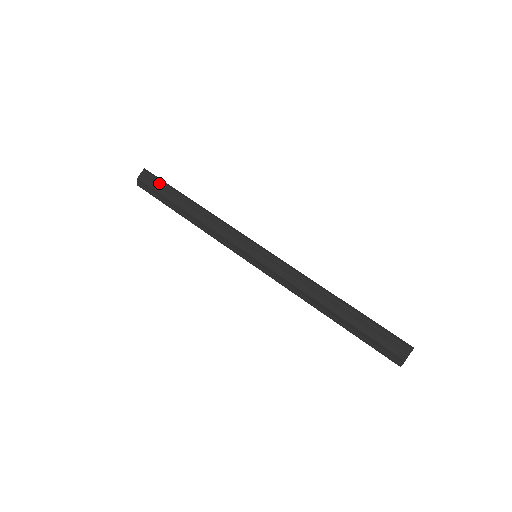
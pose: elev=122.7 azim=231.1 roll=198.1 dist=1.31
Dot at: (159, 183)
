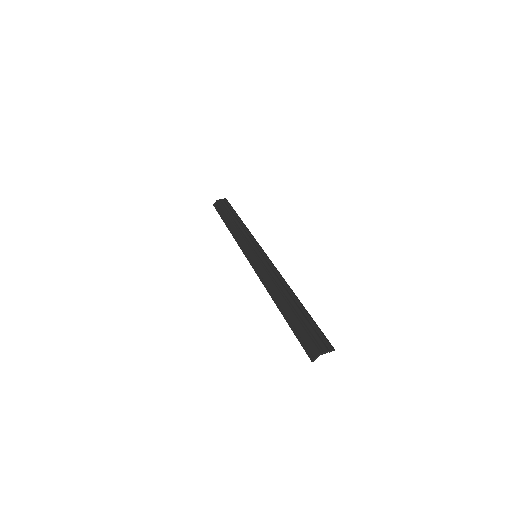
Dot at: (228, 206)
